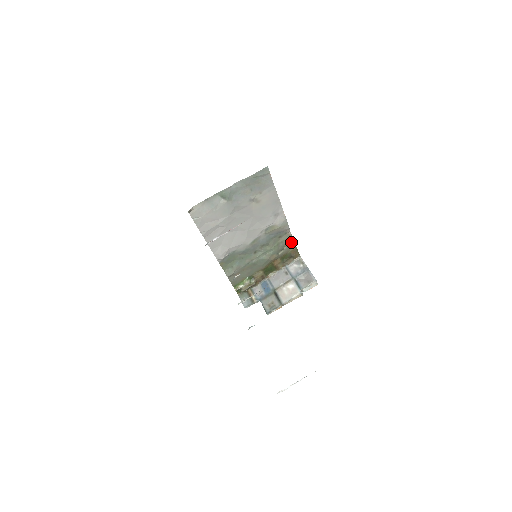
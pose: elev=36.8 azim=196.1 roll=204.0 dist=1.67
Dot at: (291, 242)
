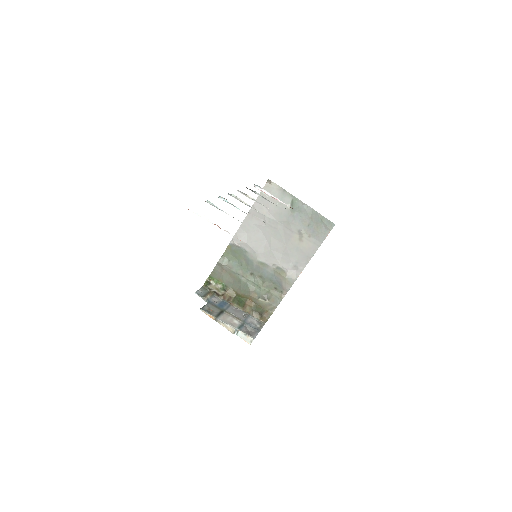
Dot at: (275, 304)
